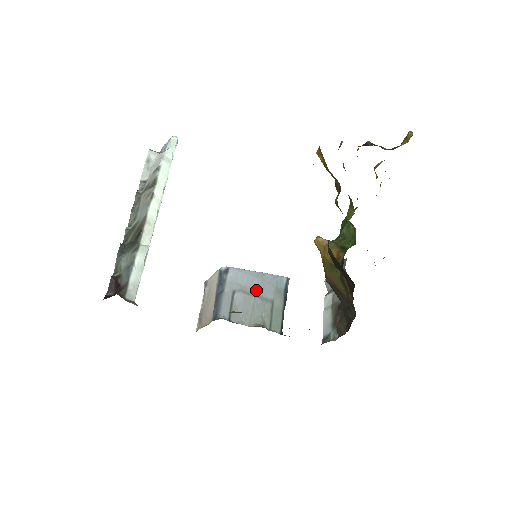
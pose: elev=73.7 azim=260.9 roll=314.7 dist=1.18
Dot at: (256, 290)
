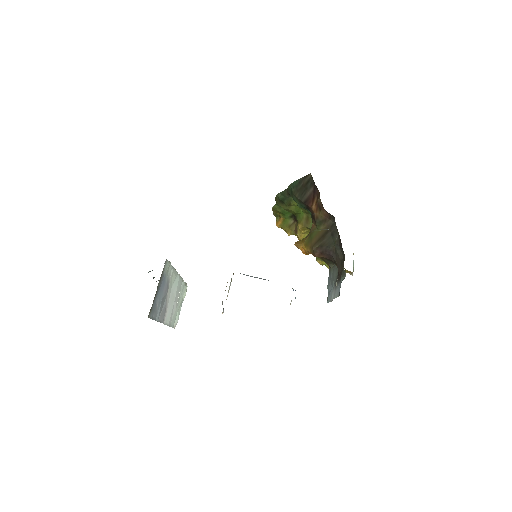
Dot at: occluded
